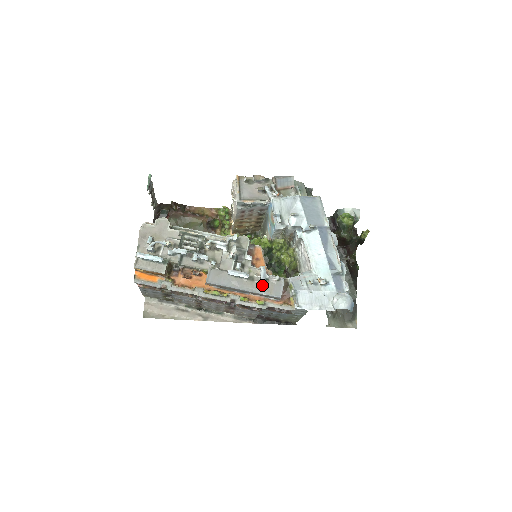
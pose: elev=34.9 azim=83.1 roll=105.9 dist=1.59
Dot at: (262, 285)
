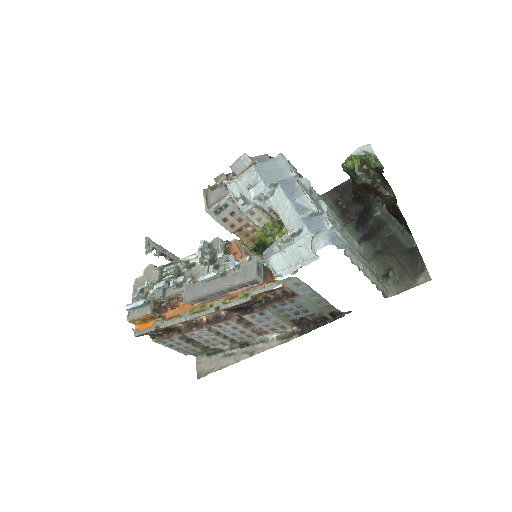
Dot at: (234, 275)
